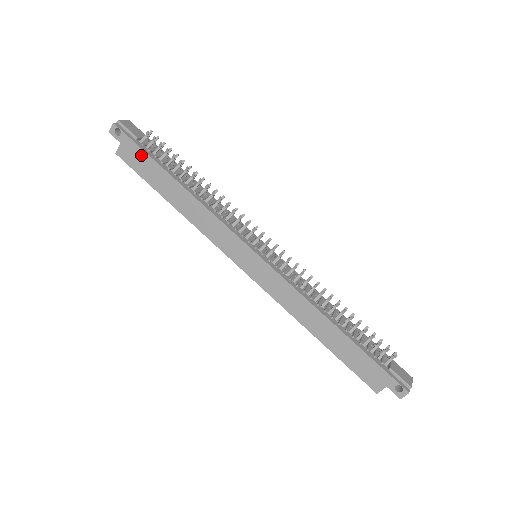
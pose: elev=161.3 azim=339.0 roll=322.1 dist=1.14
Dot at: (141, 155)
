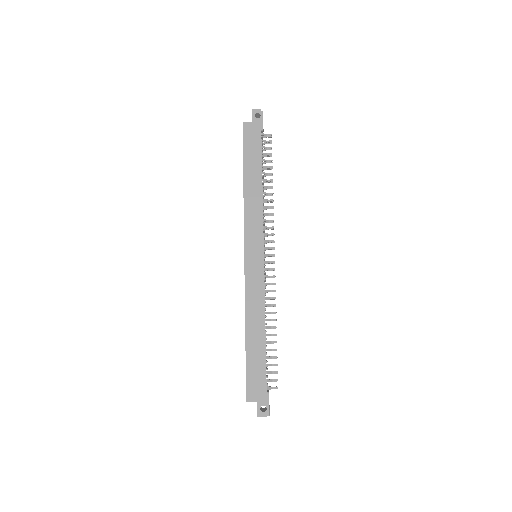
Dot at: (257, 139)
